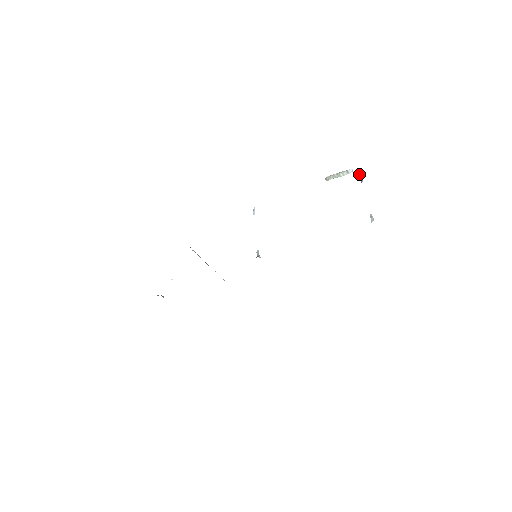
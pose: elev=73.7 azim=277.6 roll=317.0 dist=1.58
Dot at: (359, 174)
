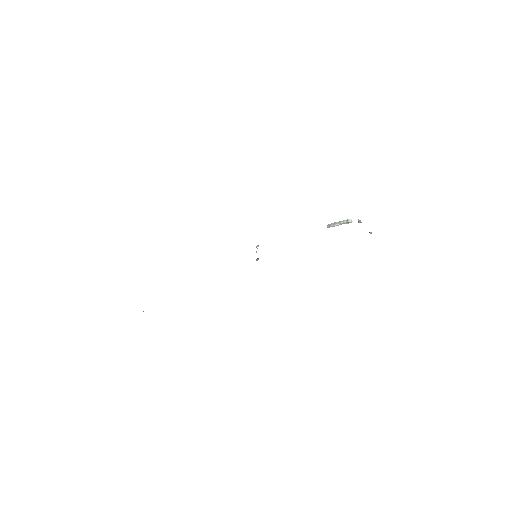
Dot at: (358, 220)
